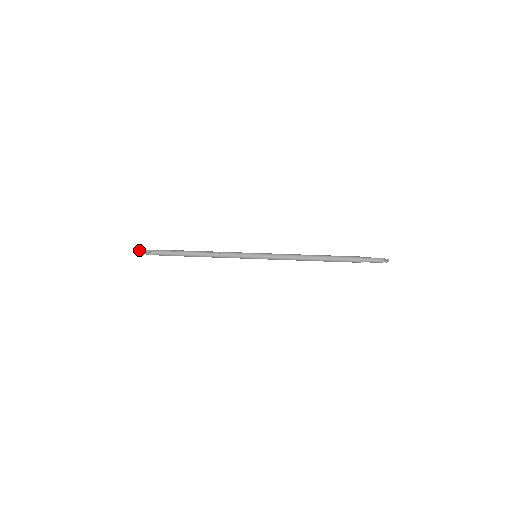
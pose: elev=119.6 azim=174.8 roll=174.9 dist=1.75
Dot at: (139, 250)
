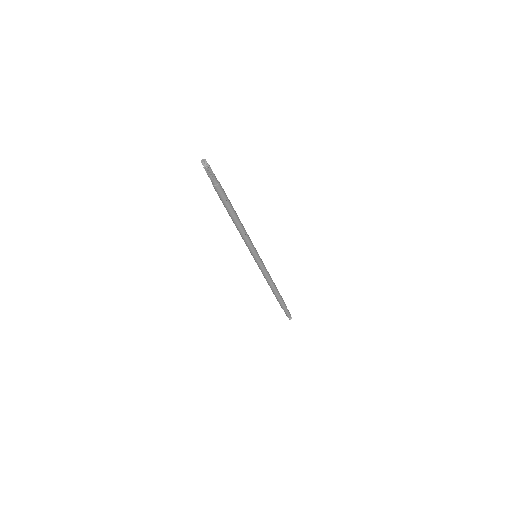
Dot at: (207, 164)
